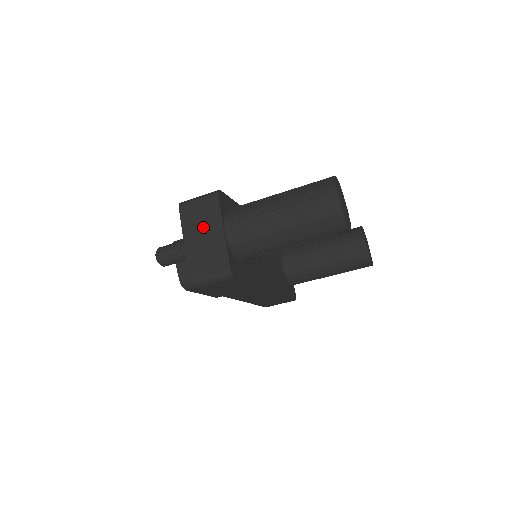
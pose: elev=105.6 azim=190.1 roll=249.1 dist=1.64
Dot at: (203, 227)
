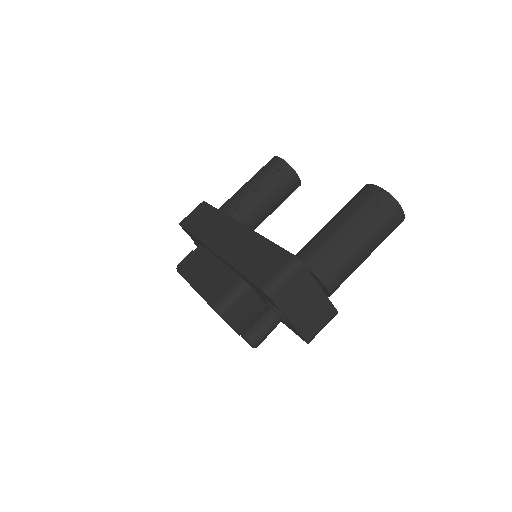
Dot at: (302, 298)
